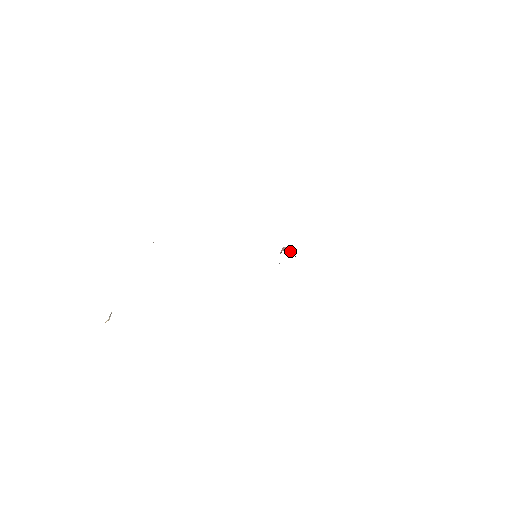
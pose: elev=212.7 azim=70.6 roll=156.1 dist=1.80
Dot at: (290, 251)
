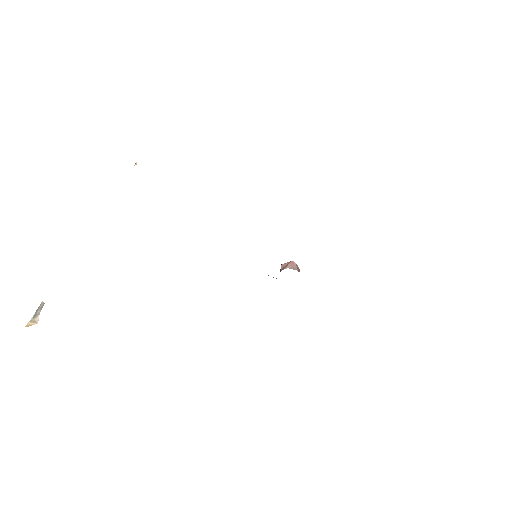
Dot at: occluded
